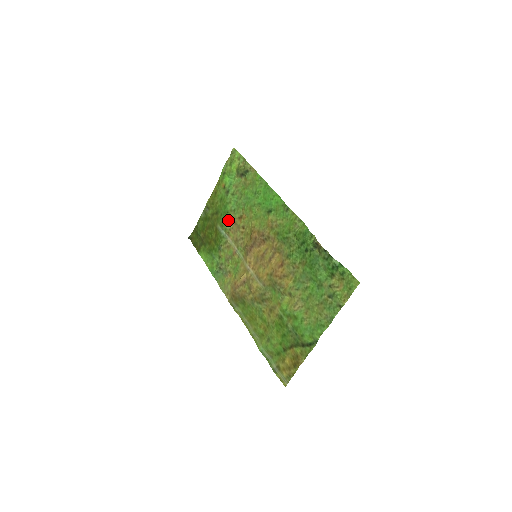
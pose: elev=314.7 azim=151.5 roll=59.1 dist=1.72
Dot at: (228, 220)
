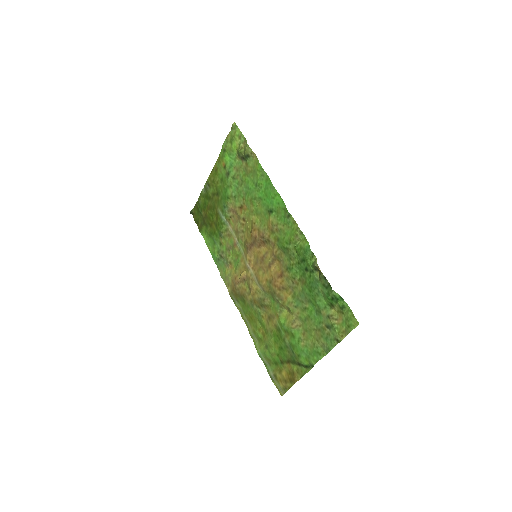
Dot at: (228, 207)
